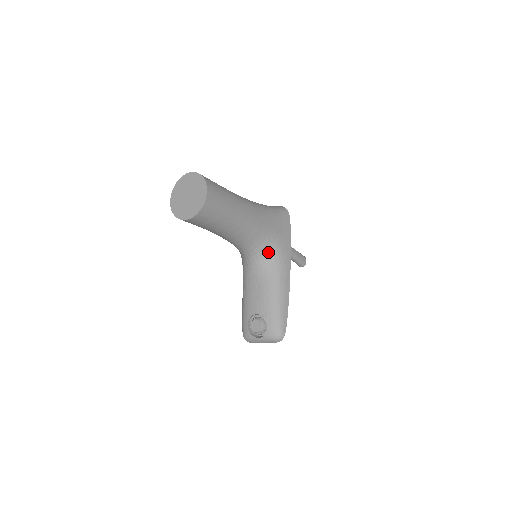
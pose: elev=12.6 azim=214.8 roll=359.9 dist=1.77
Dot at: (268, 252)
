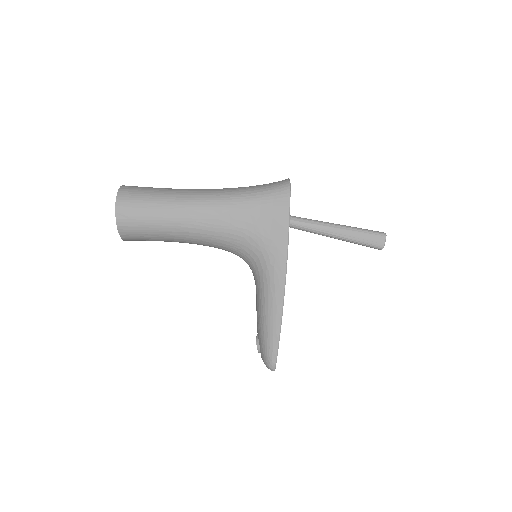
Dot at: (252, 256)
